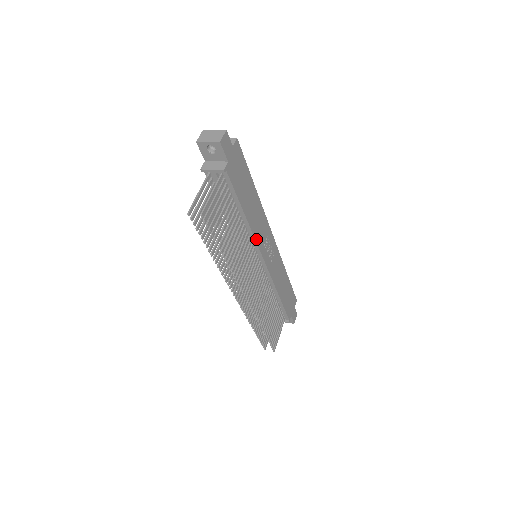
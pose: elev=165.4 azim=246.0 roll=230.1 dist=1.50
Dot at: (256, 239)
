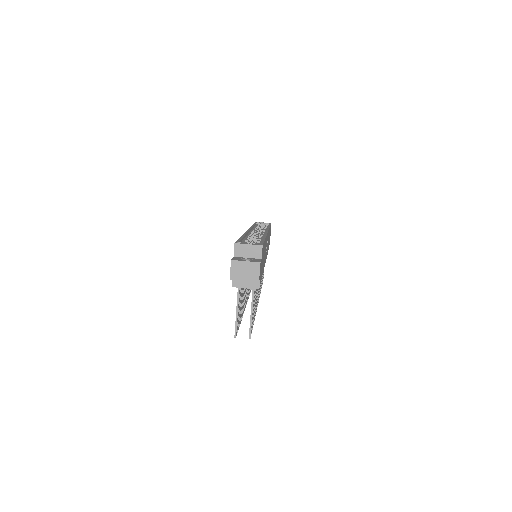
Dot at: occluded
